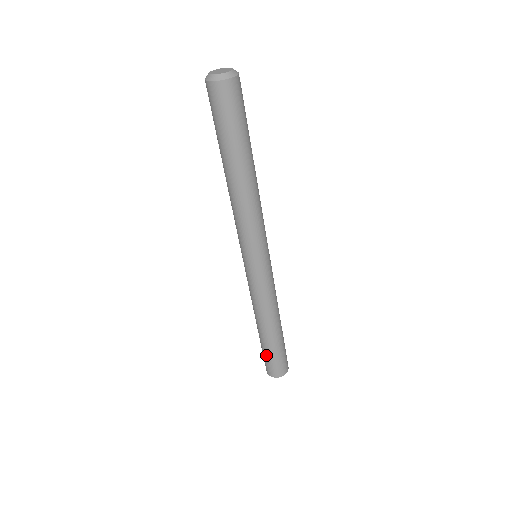
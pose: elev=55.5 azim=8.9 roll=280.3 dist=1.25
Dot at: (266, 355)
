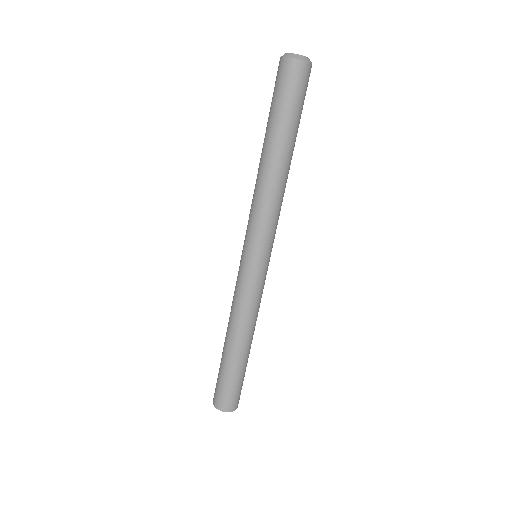
Dot at: (232, 382)
